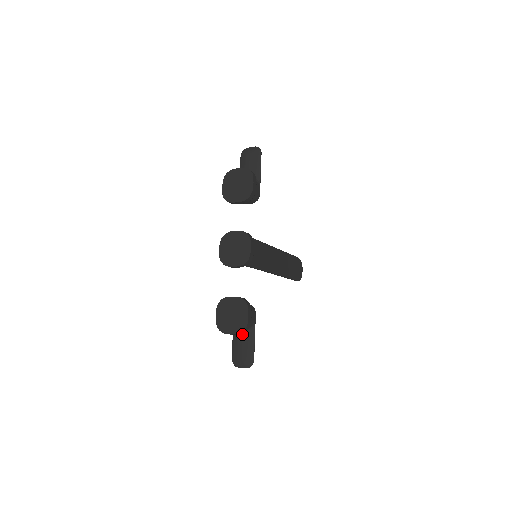
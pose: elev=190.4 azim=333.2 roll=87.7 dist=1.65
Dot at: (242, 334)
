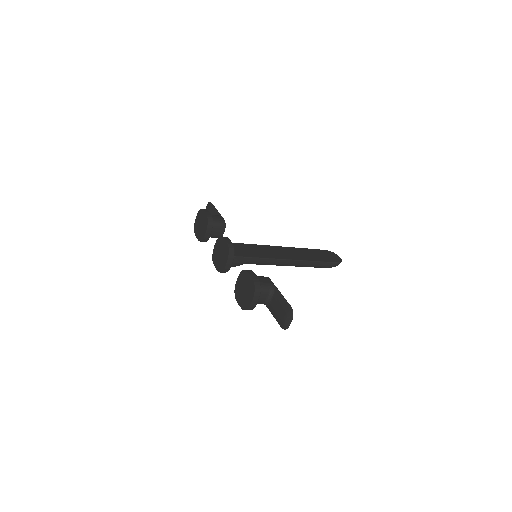
Dot at: (272, 301)
